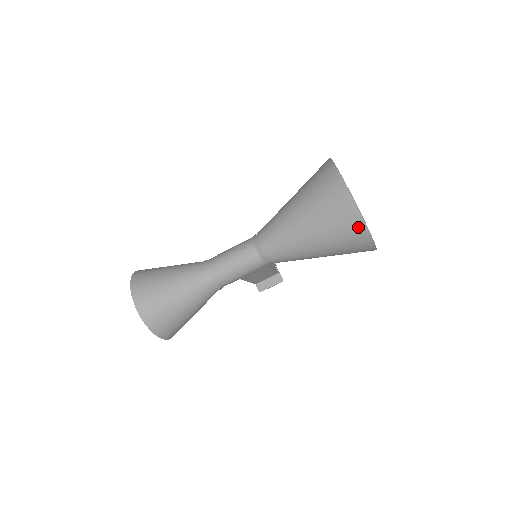
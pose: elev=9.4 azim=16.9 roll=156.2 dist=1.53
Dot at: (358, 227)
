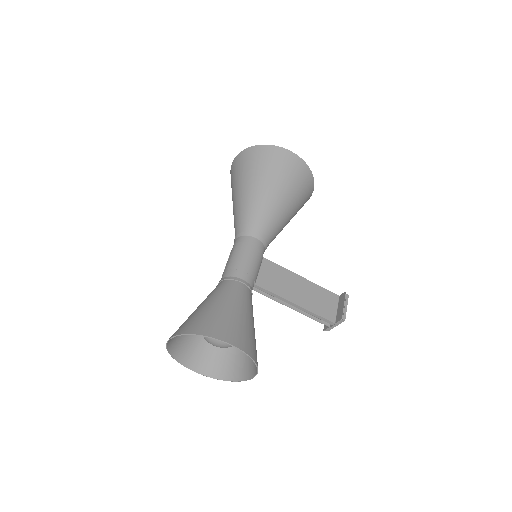
Dot at: (255, 151)
